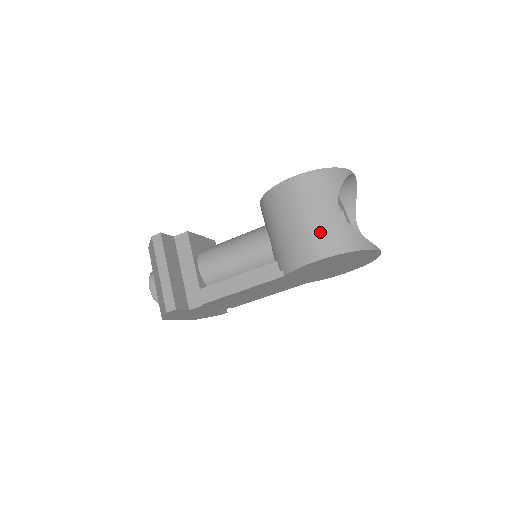
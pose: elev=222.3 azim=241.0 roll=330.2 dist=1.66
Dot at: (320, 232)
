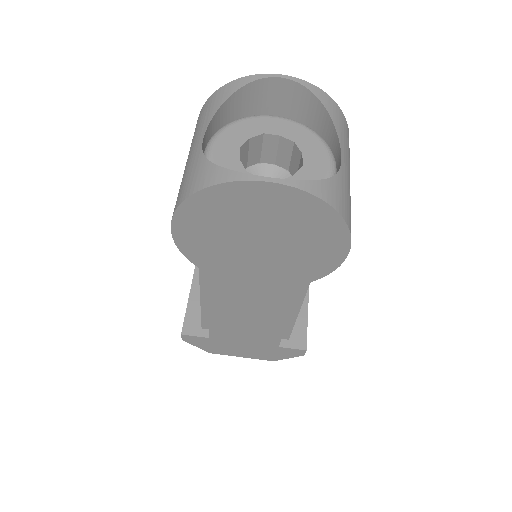
Dot at: (180, 185)
